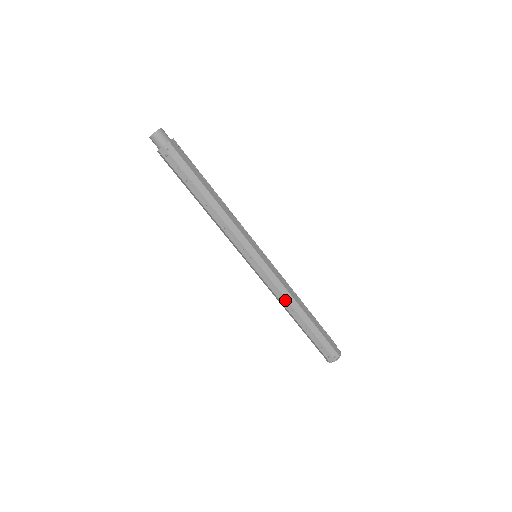
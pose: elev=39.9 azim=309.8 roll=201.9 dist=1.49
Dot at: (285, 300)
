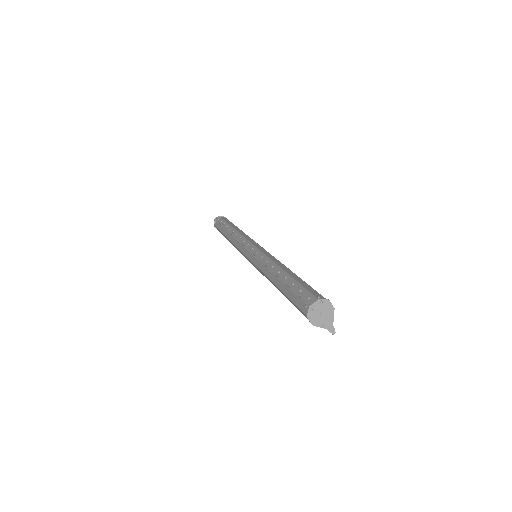
Dot at: (269, 260)
